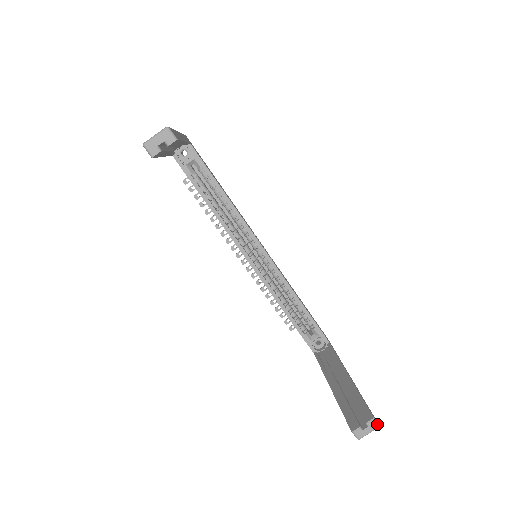
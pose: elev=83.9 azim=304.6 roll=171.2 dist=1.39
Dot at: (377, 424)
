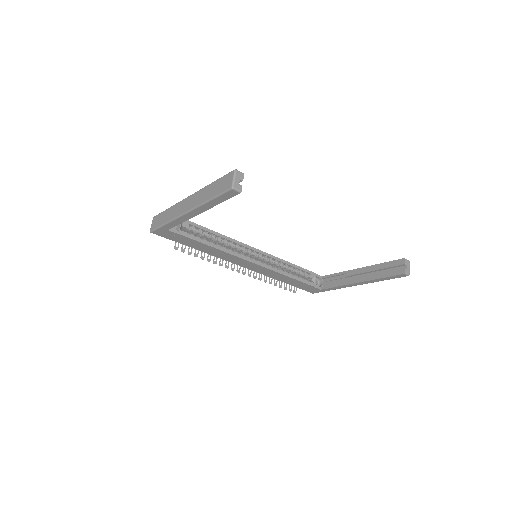
Dot at: (408, 260)
